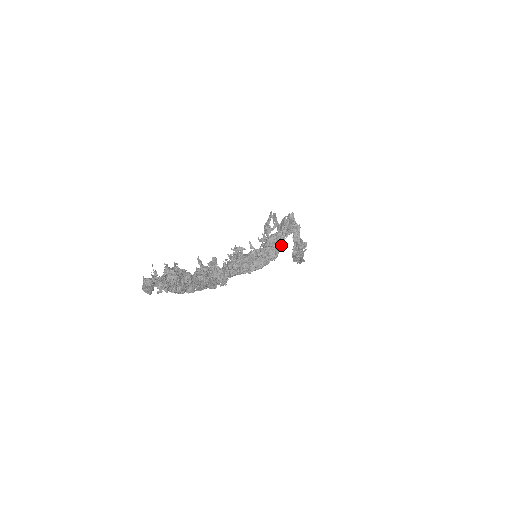
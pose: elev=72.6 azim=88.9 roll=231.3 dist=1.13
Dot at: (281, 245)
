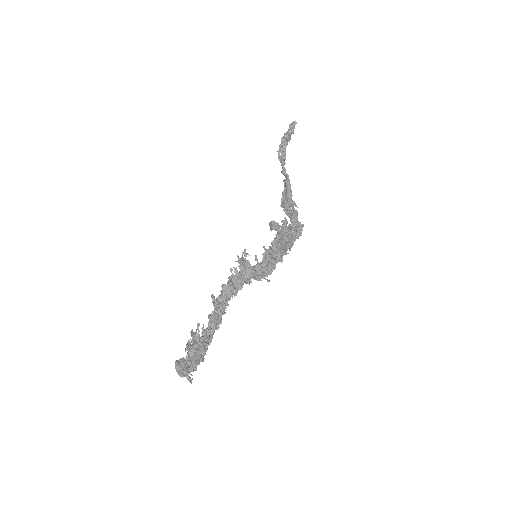
Dot at: occluded
